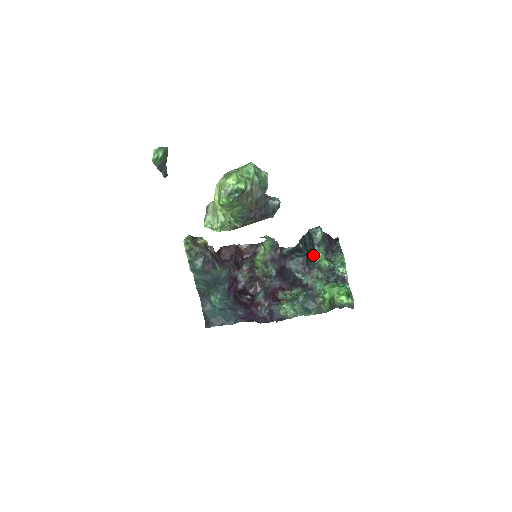
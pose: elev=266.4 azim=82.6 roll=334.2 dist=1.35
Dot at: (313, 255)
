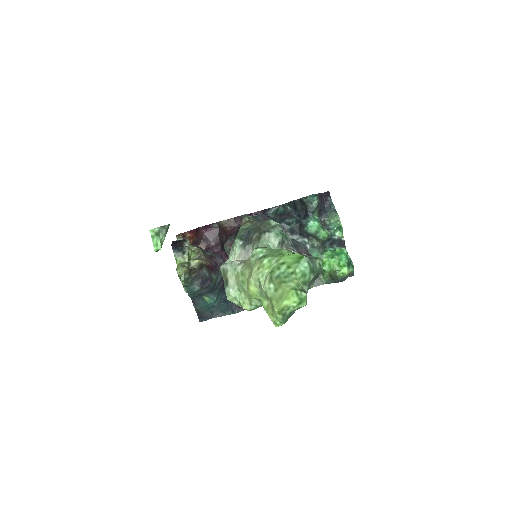
Dot at: (308, 225)
